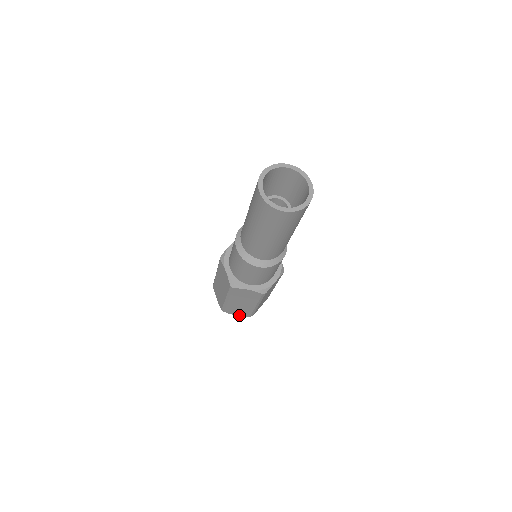
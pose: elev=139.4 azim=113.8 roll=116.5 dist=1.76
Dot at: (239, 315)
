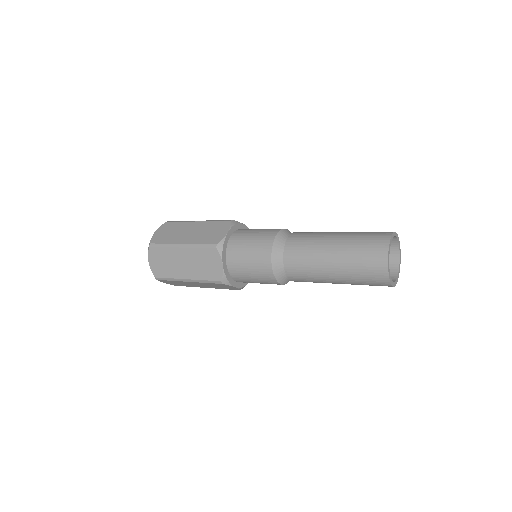
Dot at: occluded
